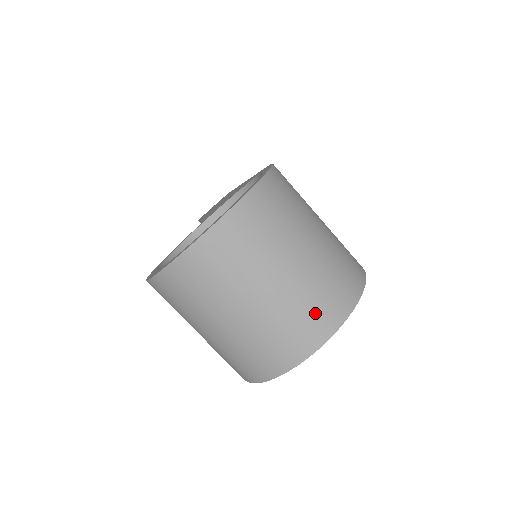
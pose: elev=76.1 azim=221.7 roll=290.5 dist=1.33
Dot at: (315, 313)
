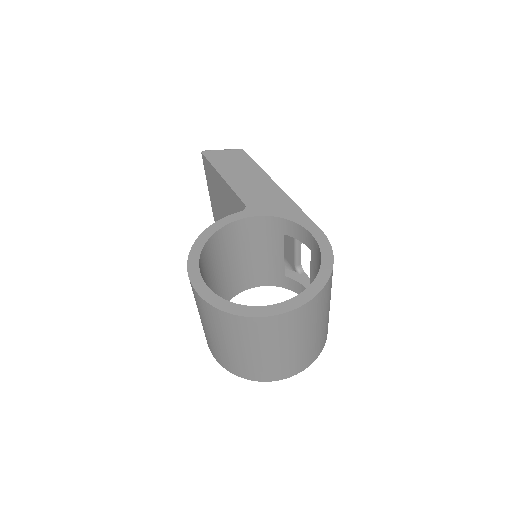
Dot at: (298, 363)
